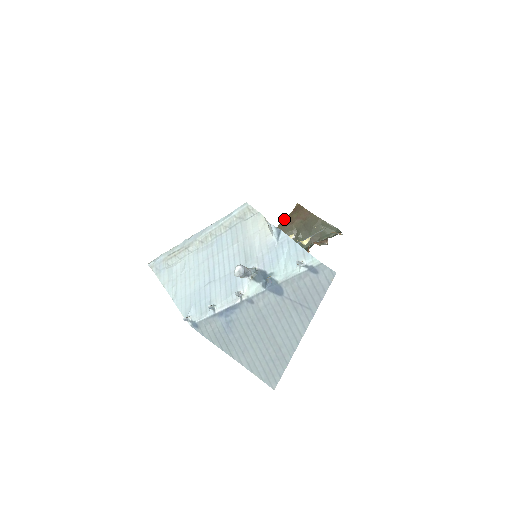
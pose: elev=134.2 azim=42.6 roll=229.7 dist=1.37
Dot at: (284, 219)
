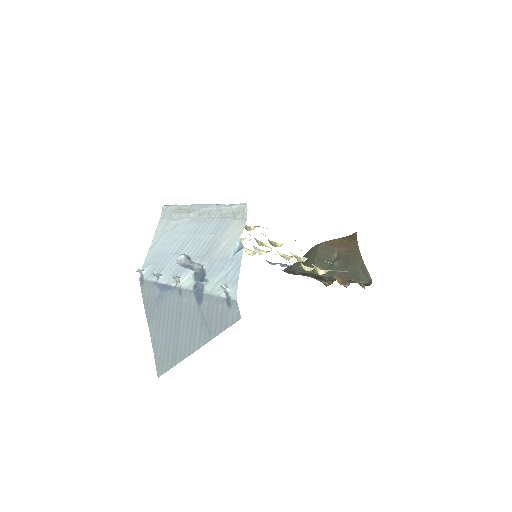
Dot at: (334, 239)
